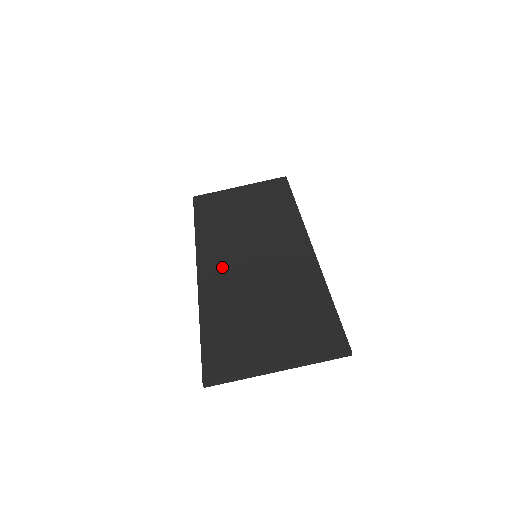
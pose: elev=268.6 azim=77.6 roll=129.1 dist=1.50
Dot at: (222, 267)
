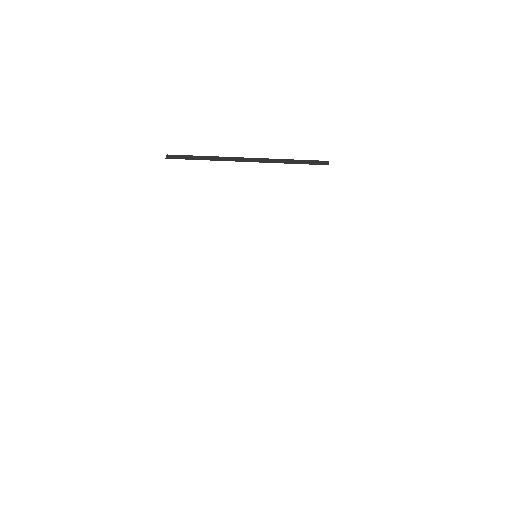
Dot at: occluded
